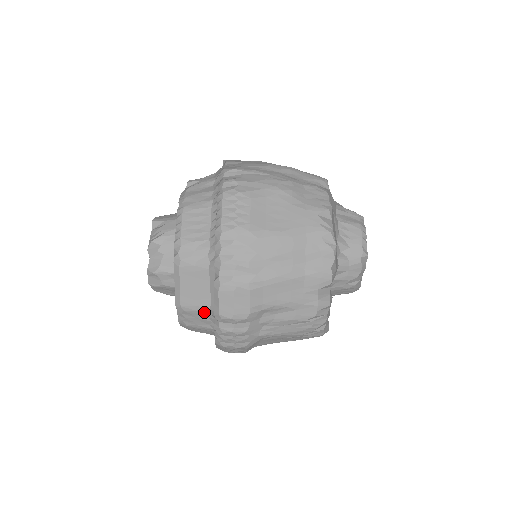
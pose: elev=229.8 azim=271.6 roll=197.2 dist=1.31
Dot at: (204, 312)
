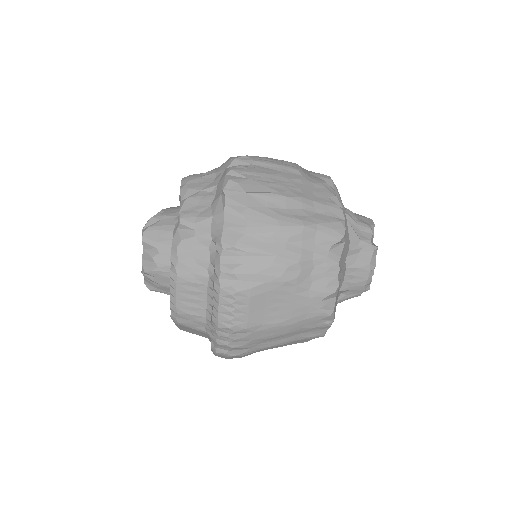
Dot at: occluded
